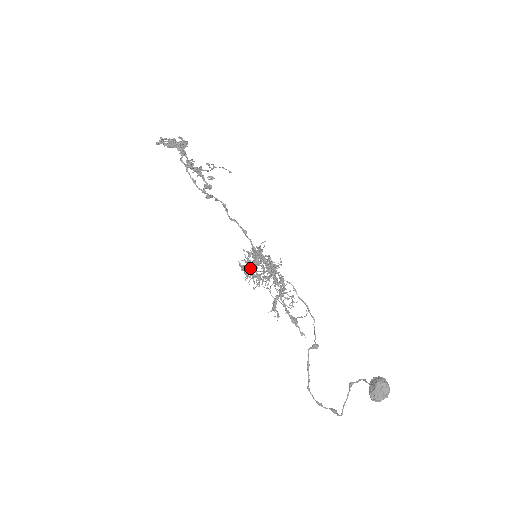
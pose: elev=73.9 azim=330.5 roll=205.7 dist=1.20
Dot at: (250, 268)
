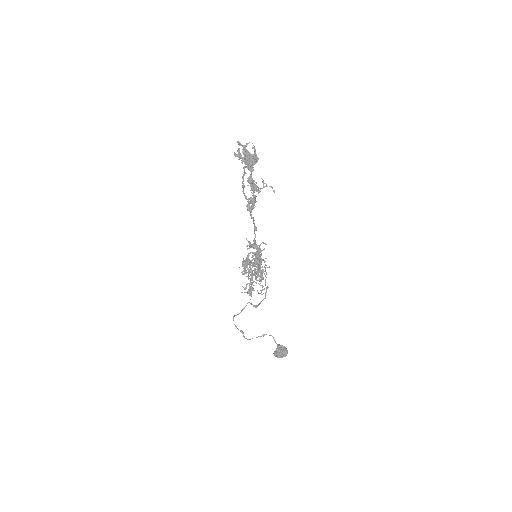
Dot at: (247, 262)
